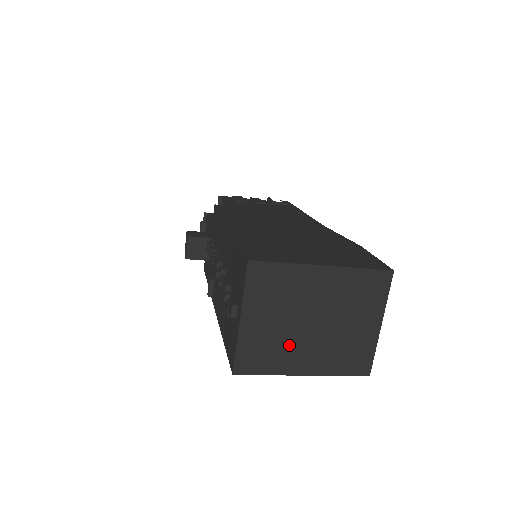
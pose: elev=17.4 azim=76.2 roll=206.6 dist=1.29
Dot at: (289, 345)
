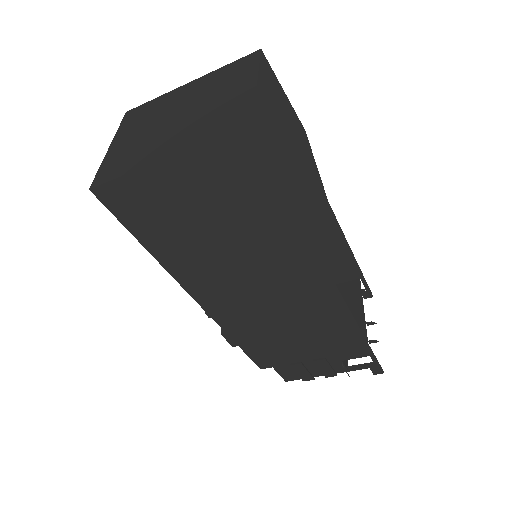
Dot at: (151, 143)
